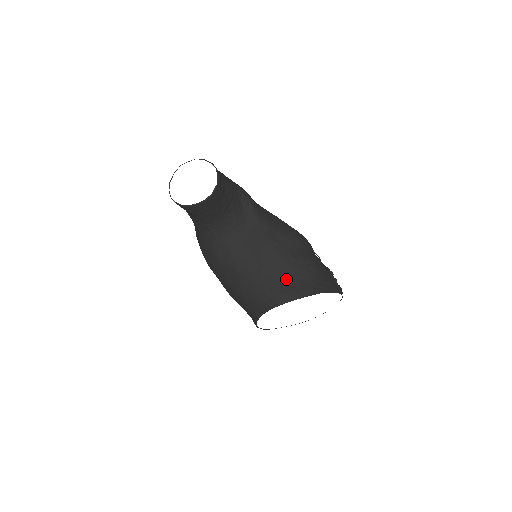
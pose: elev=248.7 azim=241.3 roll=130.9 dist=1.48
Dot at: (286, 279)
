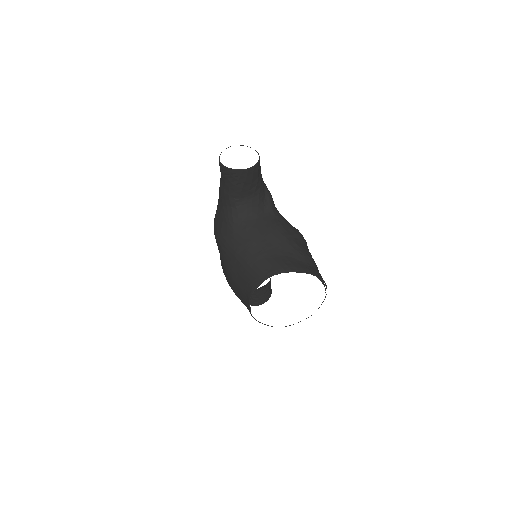
Dot at: (289, 257)
